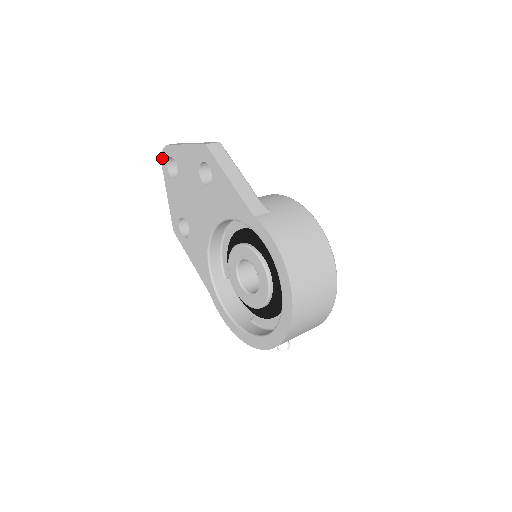
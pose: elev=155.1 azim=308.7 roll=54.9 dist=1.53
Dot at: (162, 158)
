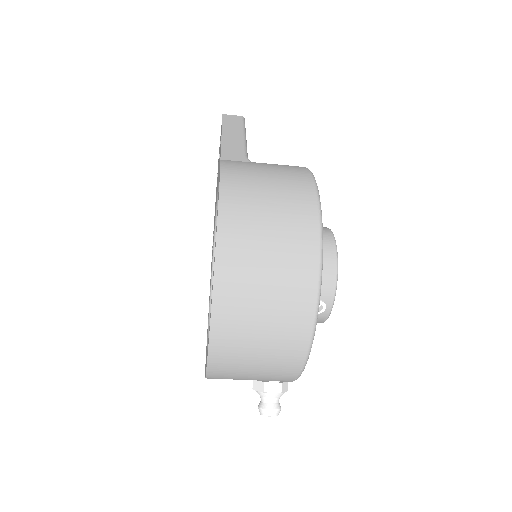
Dot at: occluded
